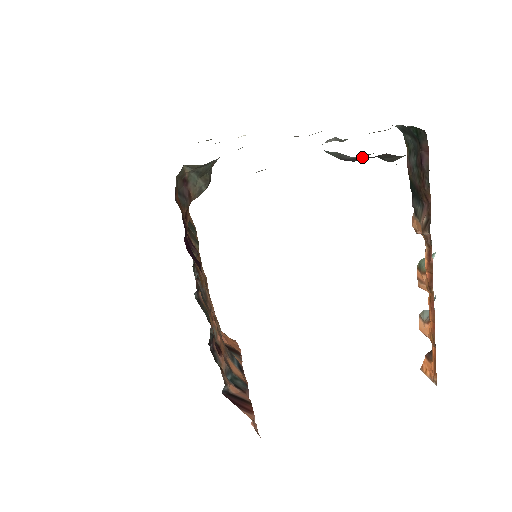
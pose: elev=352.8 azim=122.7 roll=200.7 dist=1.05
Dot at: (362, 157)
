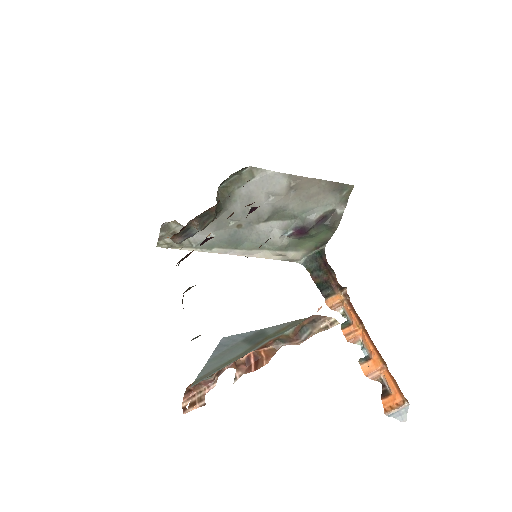
Dot at: (323, 213)
